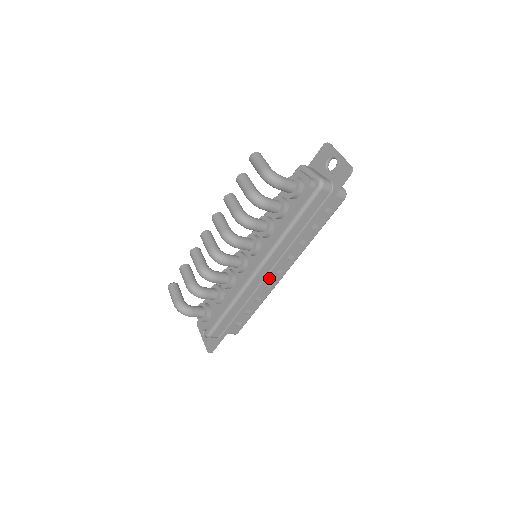
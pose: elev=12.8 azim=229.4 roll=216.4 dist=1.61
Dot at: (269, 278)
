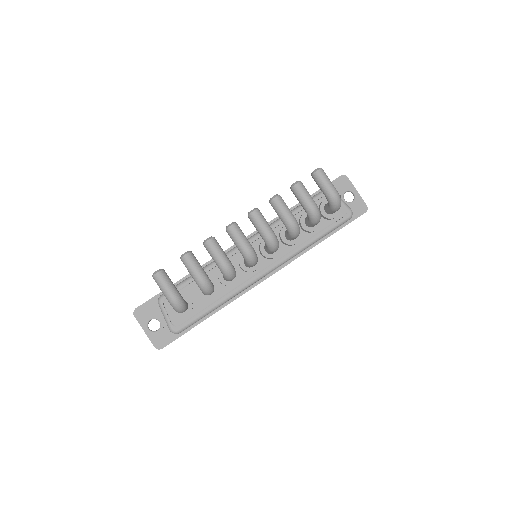
Dot at: occluded
